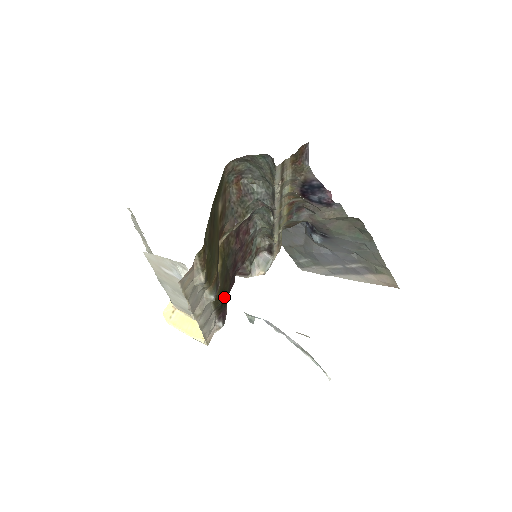
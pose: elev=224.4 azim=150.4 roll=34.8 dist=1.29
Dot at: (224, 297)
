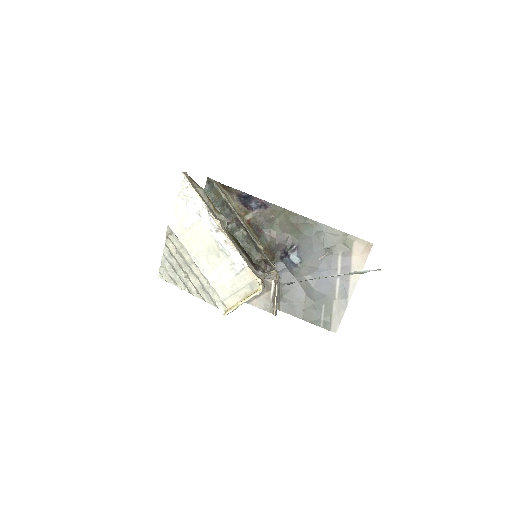
Dot at: occluded
